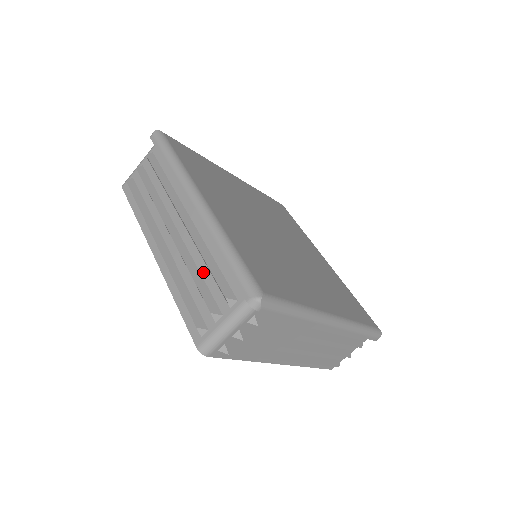
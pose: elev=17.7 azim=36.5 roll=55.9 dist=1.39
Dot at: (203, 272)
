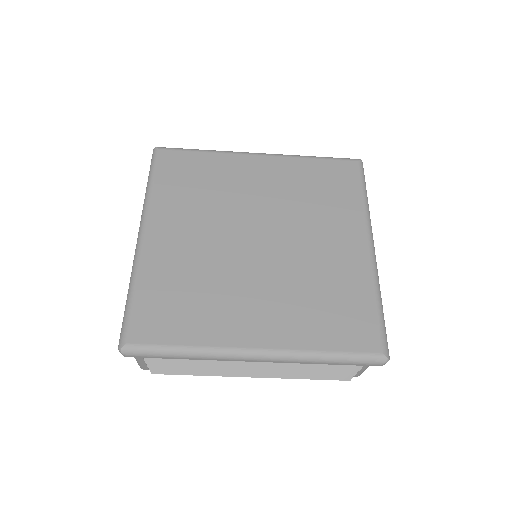
Dot at: occluded
